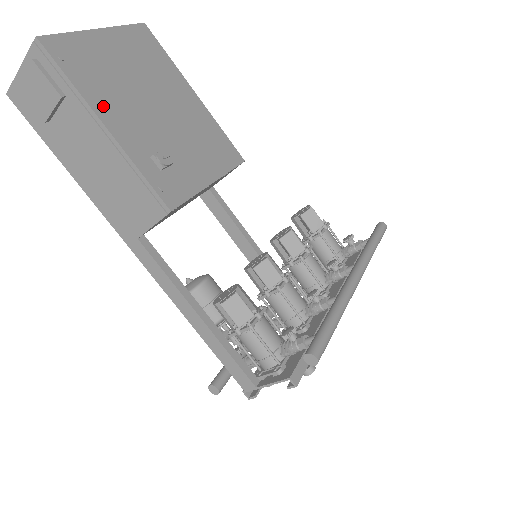
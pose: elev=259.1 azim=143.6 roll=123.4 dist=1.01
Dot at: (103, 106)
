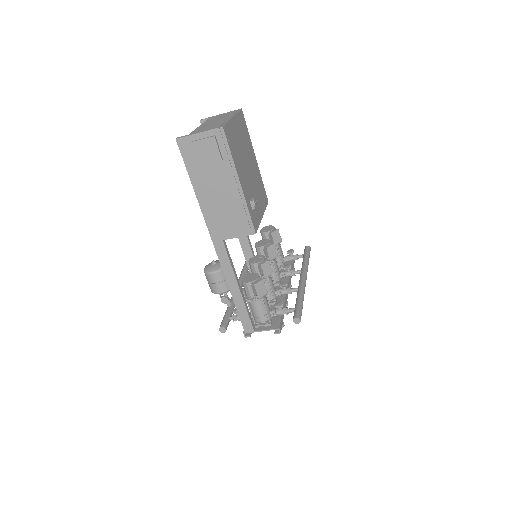
Dot at: (239, 170)
